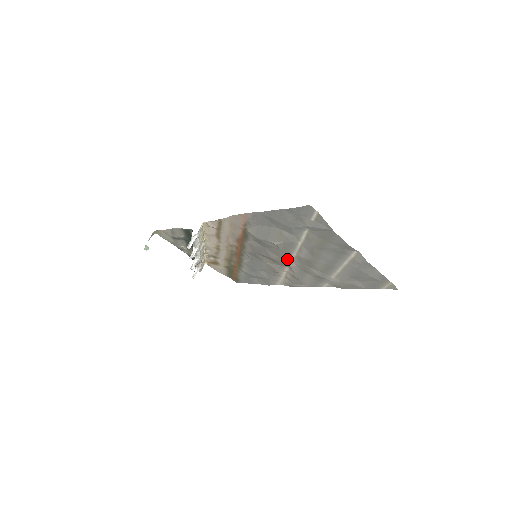
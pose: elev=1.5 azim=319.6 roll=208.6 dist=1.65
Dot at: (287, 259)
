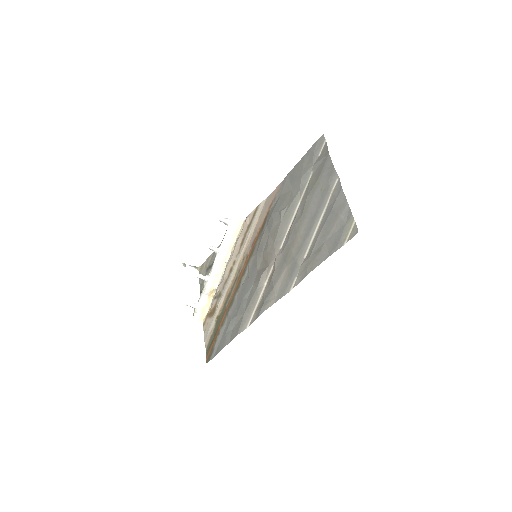
Dot at: (279, 246)
